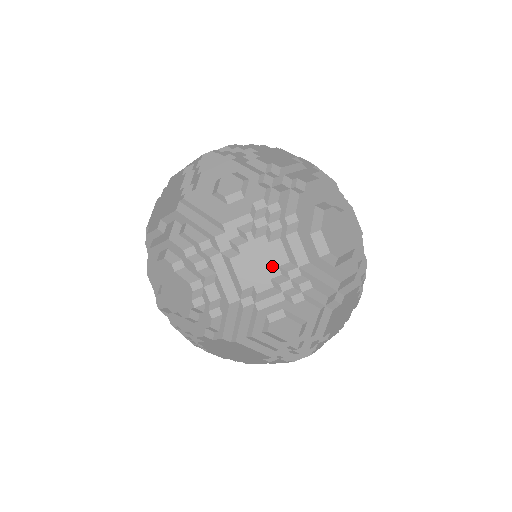
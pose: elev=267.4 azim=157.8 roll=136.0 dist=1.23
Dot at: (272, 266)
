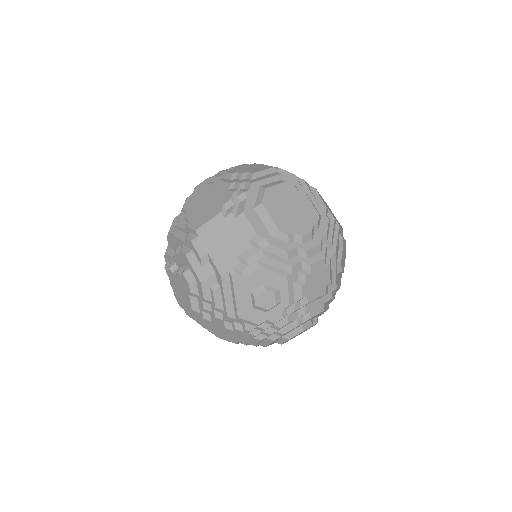
Dot at: (244, 341)
